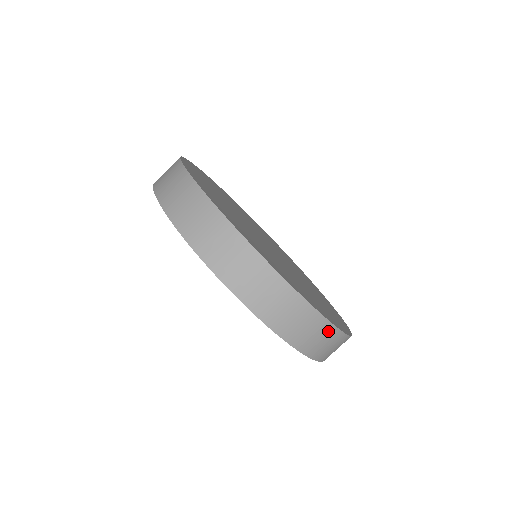
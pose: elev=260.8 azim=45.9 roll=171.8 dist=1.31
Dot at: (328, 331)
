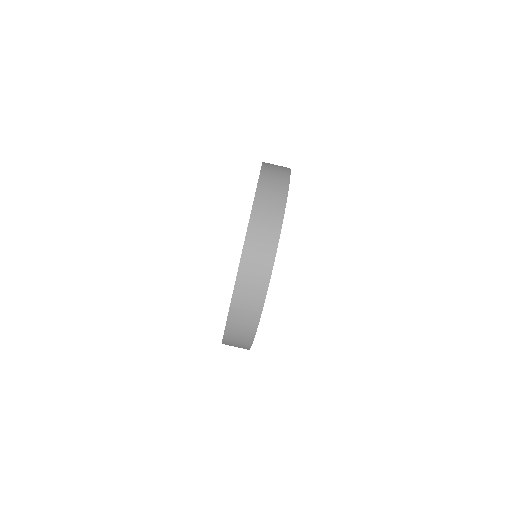
Dot at: (244, 348)
